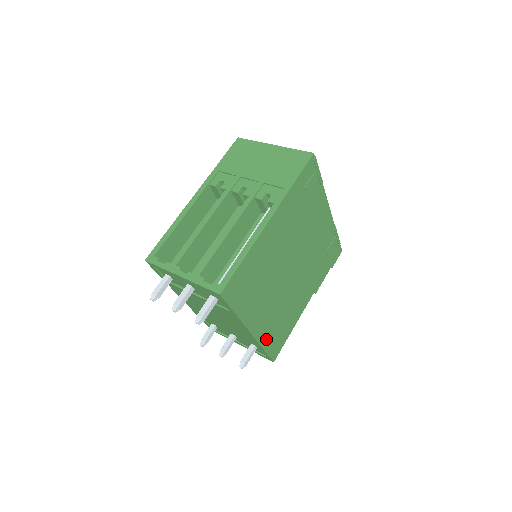
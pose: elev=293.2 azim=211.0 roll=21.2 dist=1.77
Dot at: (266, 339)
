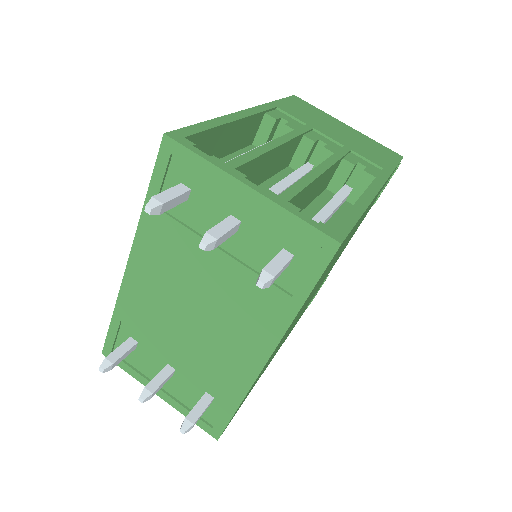
Dot at: occluded
